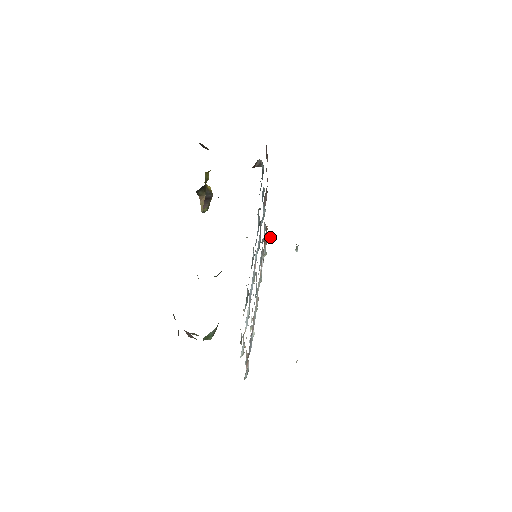
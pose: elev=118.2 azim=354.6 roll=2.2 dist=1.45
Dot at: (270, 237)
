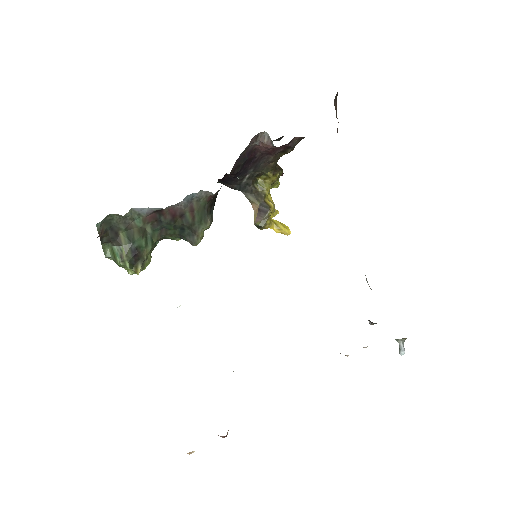
Dot at: (370, 322)
